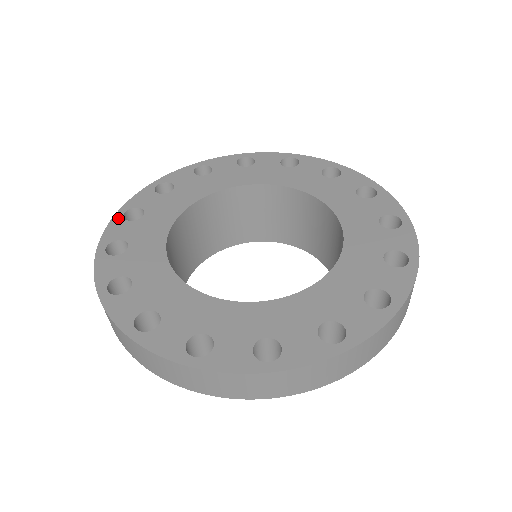
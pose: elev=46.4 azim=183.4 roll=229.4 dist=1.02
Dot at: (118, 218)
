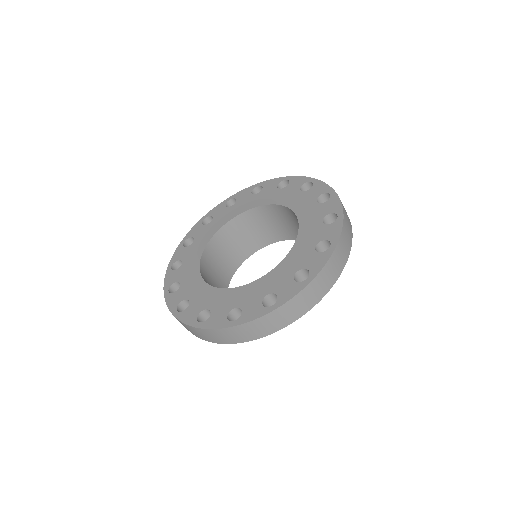
Dot at: (168, 296)
